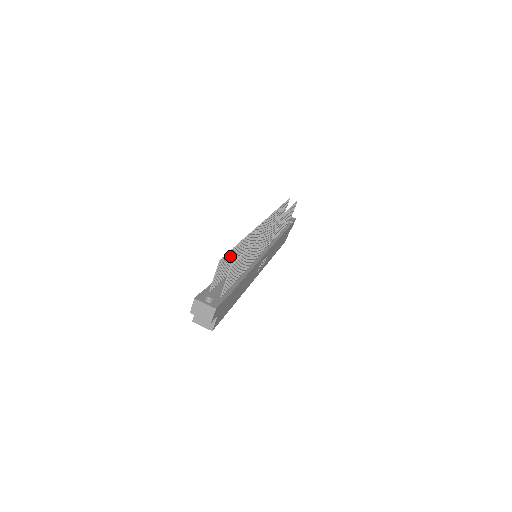
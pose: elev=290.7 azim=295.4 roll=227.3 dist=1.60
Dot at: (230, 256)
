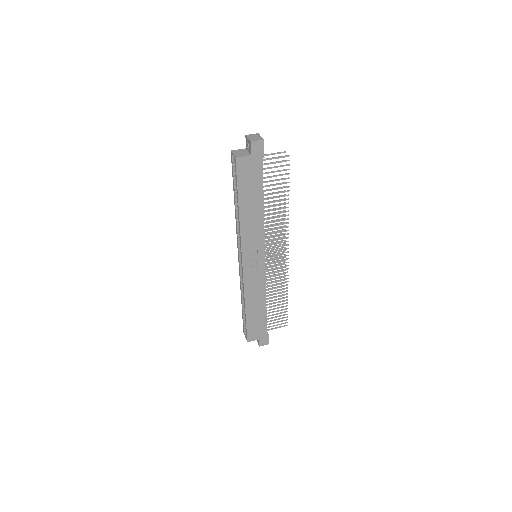
Dot at: occluded
